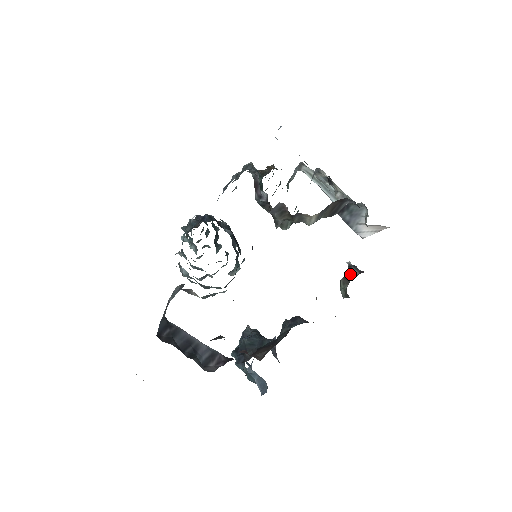
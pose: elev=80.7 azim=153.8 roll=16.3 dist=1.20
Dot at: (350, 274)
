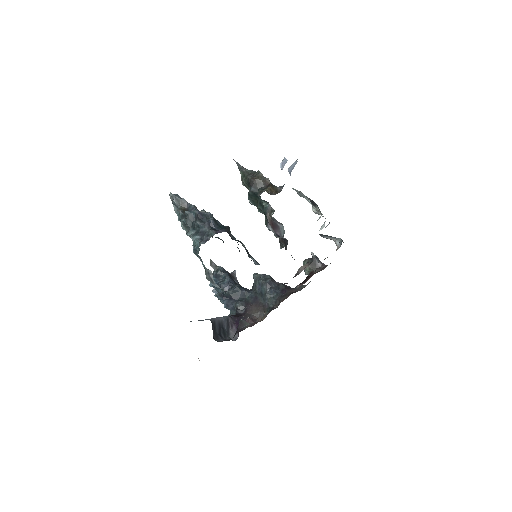
Dot at: (315, 265)
